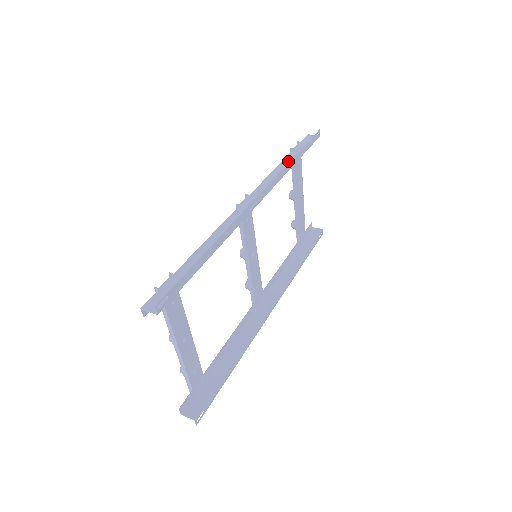
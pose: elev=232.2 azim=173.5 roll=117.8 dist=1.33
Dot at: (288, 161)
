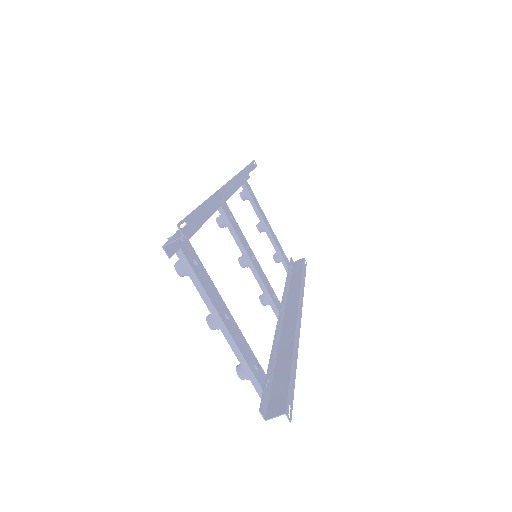
Dot at: occluded
